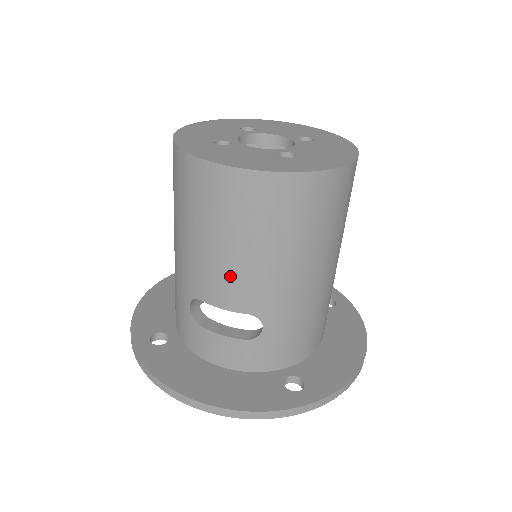
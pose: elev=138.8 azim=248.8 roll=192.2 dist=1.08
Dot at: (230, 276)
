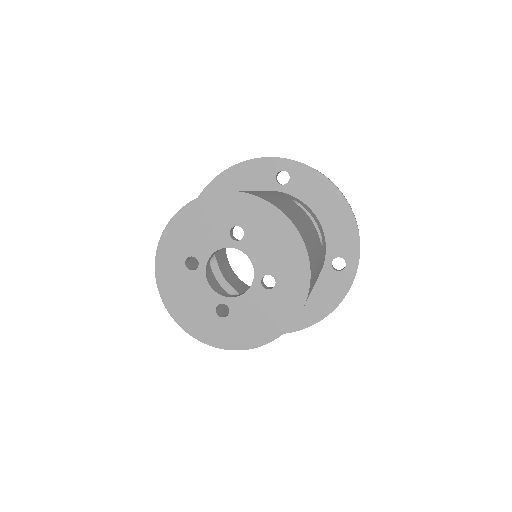
Dot at: occluded
